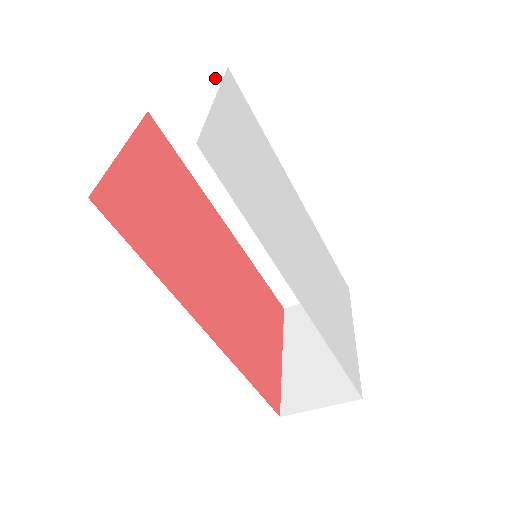
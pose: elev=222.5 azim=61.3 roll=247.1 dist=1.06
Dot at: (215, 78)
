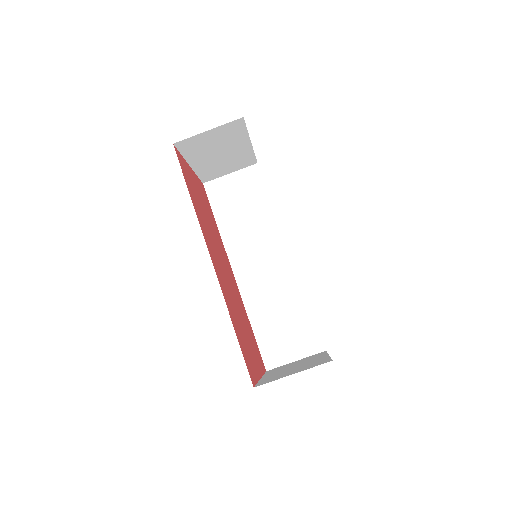
Dot at: (249, 169)
